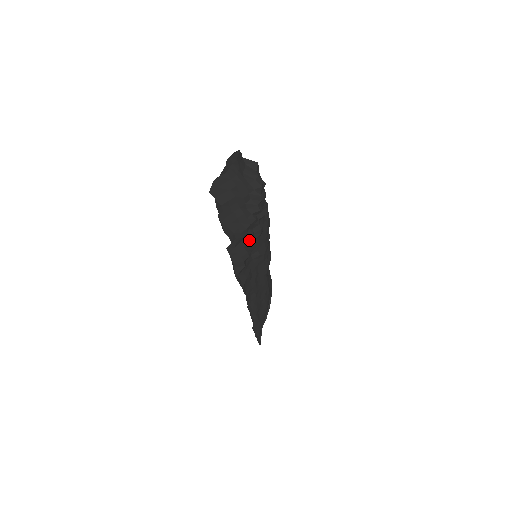
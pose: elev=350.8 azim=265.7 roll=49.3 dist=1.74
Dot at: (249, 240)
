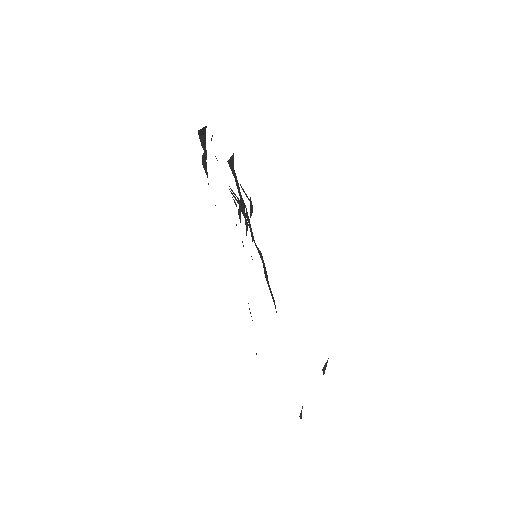
Dot at: (245, 207)
